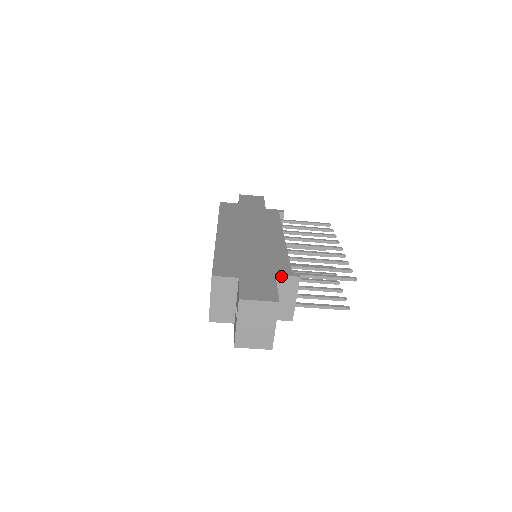
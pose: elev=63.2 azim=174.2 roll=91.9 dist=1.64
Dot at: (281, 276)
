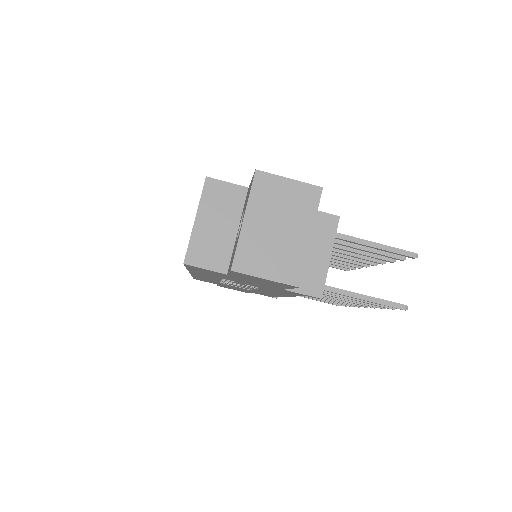
Dot at: occluded
